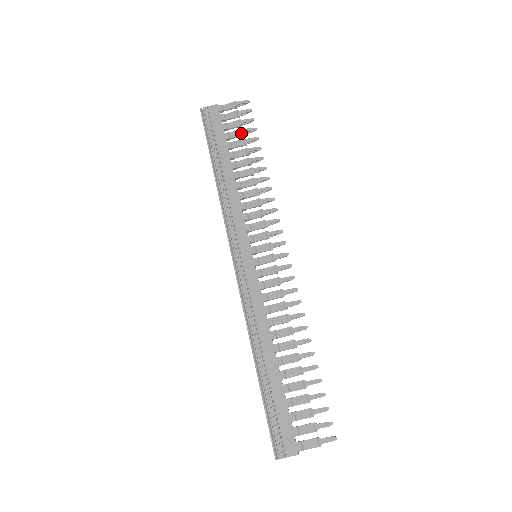
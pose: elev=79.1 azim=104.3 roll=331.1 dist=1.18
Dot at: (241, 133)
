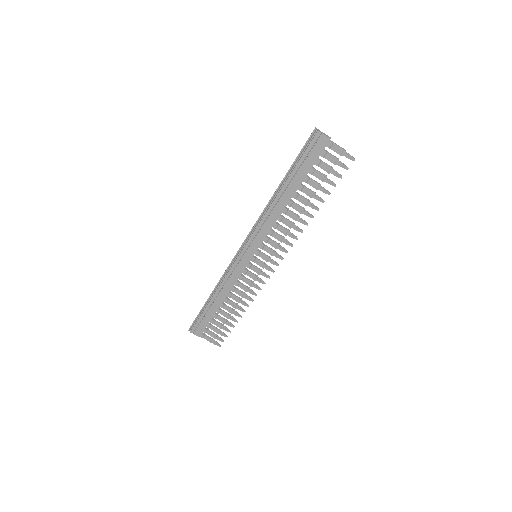
Dot at: (323, 179)
